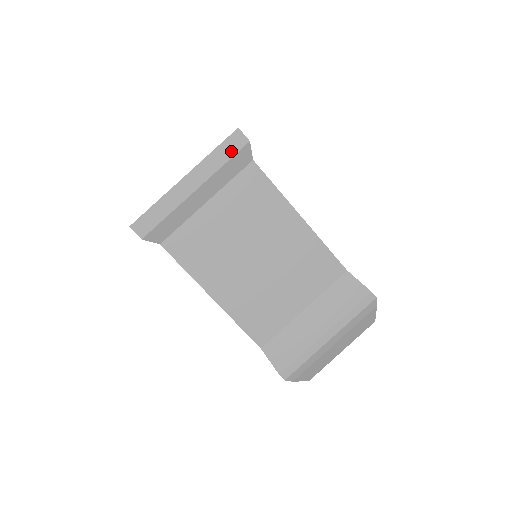
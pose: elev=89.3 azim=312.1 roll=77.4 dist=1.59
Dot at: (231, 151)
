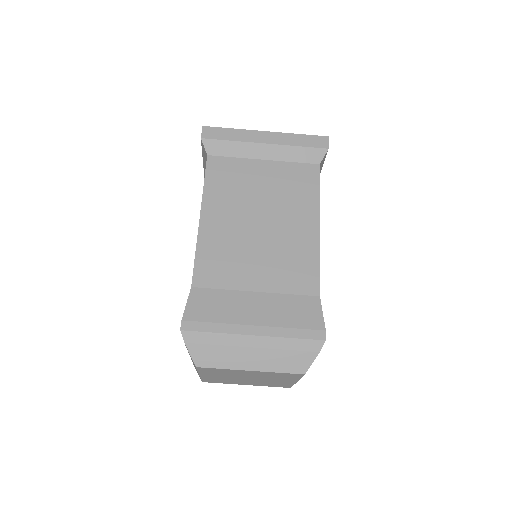
Dot at: (311, 143)
